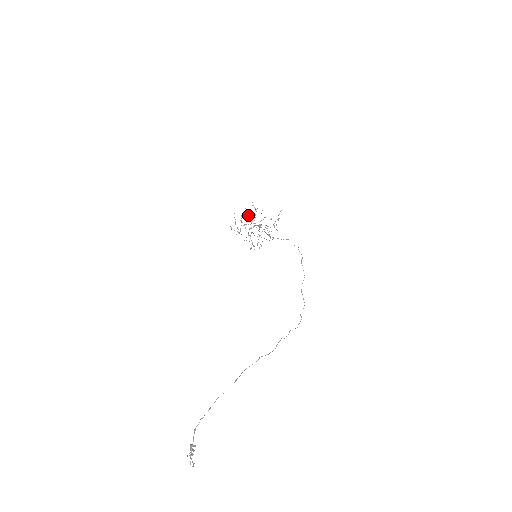
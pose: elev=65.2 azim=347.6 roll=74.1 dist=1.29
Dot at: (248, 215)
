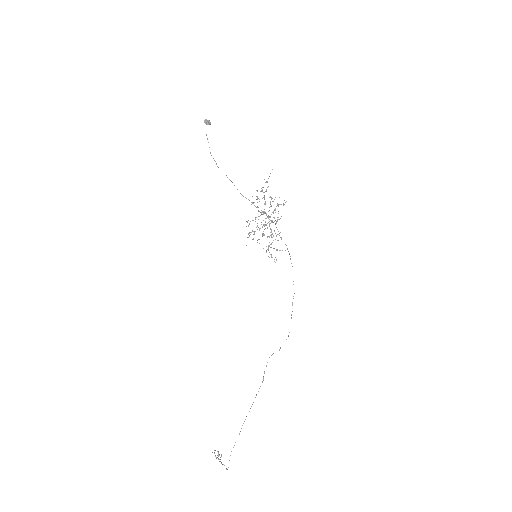
Dot at: occluded
